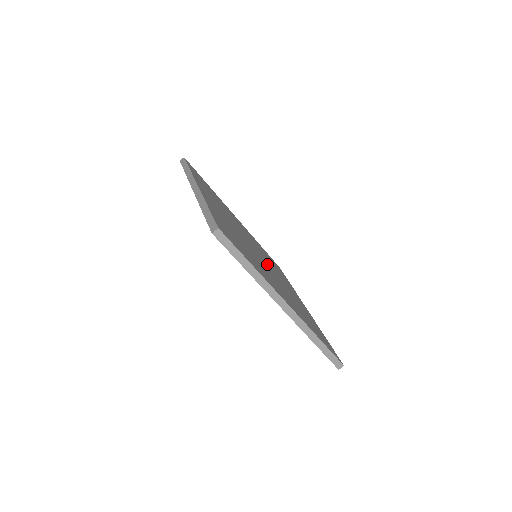
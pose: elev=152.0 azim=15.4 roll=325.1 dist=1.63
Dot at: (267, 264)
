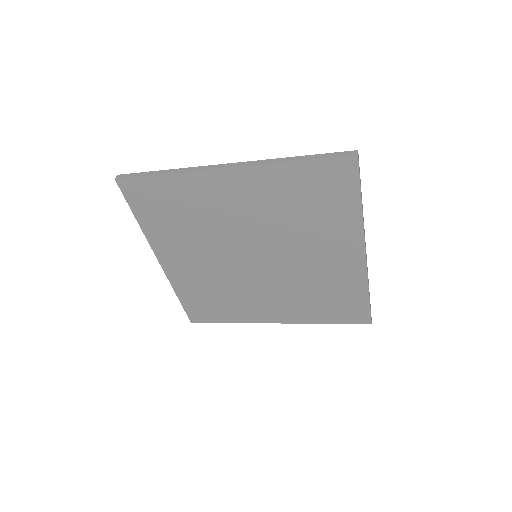
Dot at: occluded
